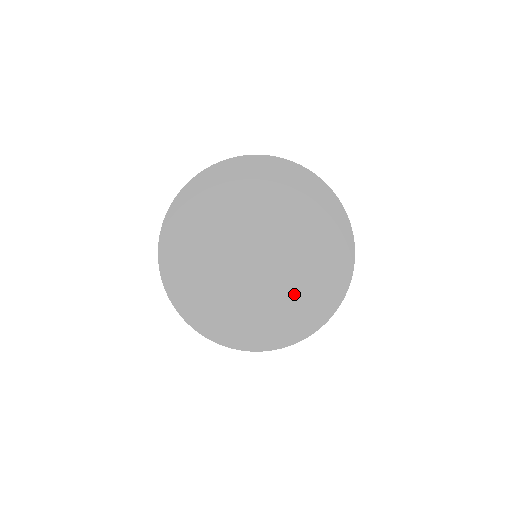
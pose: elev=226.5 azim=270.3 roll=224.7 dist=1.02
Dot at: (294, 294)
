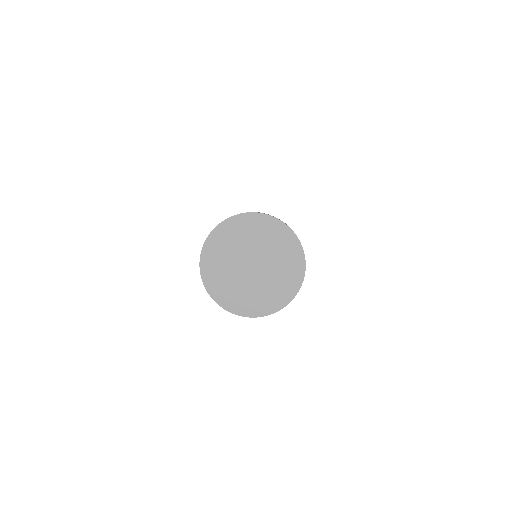
Dot at: (273, 287)
